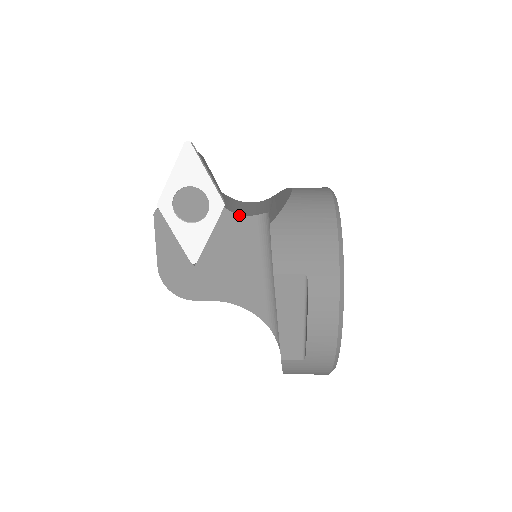
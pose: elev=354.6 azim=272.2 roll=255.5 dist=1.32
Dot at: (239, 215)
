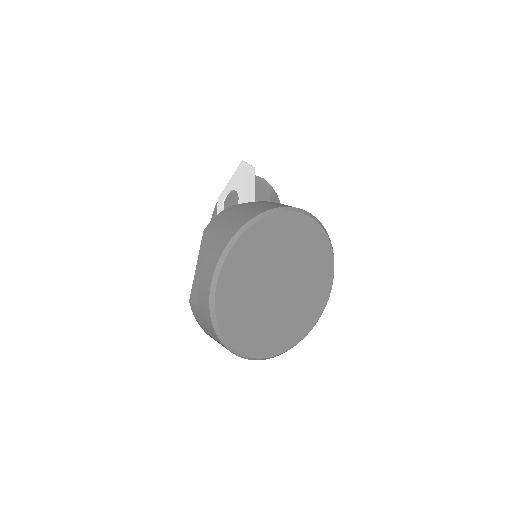
Dot at: occluded
